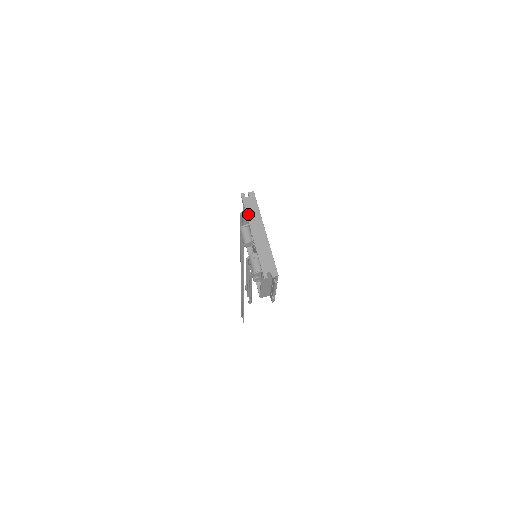
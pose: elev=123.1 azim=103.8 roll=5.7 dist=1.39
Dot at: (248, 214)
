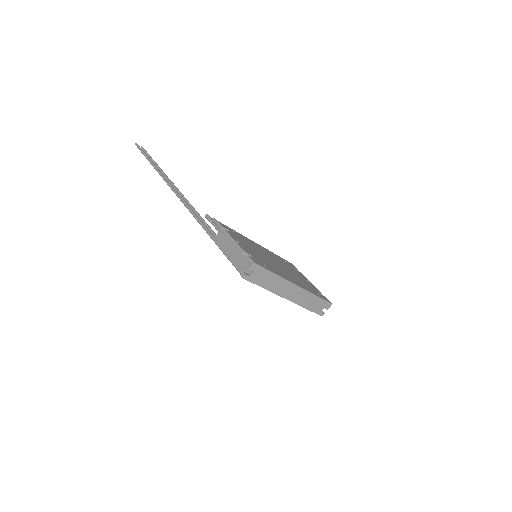
Dot at: (268, 289)
